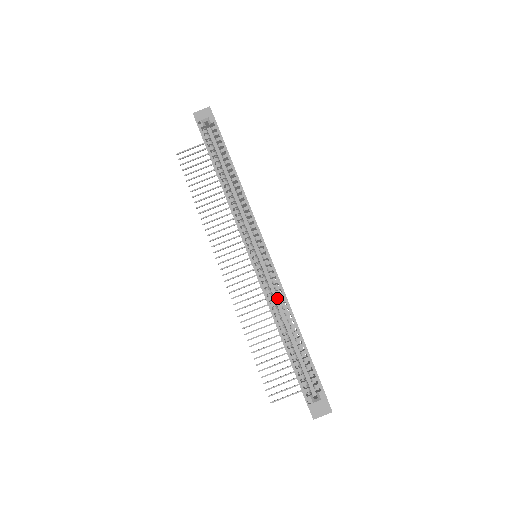
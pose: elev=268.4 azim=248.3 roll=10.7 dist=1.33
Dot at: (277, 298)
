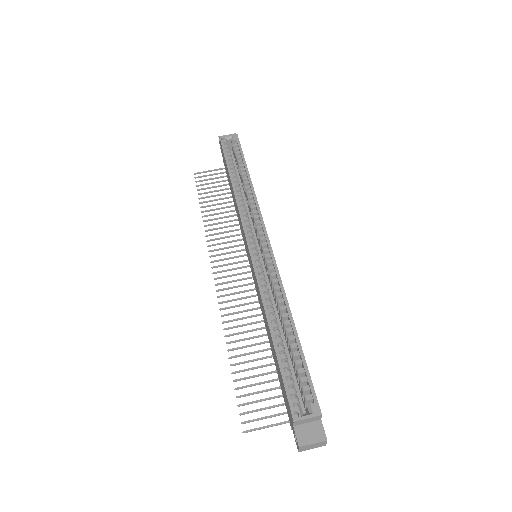
Dot at: (273, 299)
